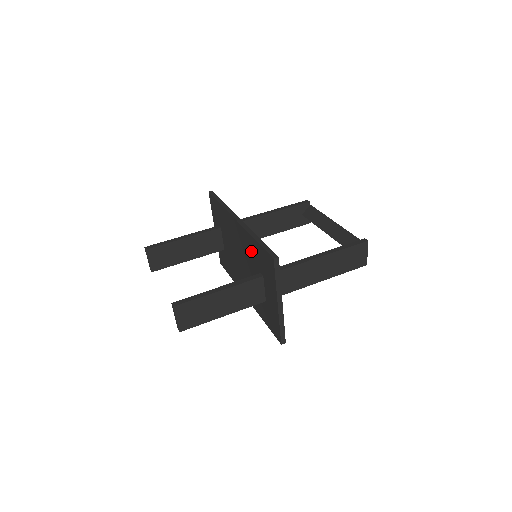
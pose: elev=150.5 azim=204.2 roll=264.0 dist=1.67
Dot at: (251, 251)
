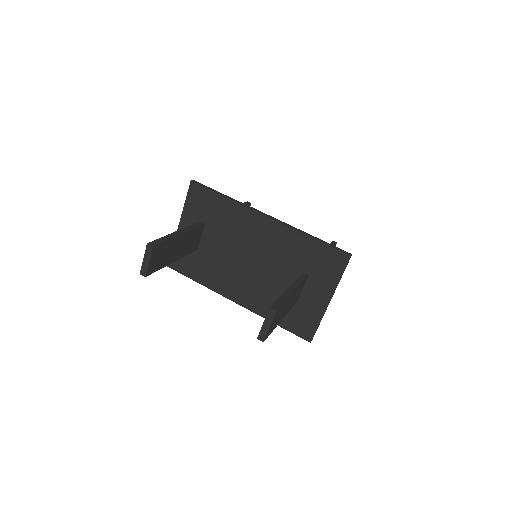
Dot at: (291, 249)
